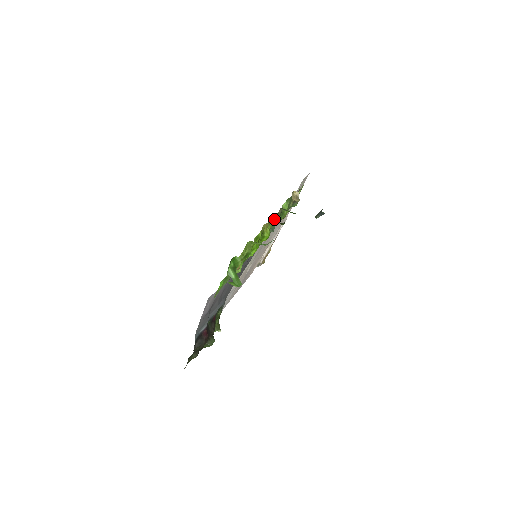
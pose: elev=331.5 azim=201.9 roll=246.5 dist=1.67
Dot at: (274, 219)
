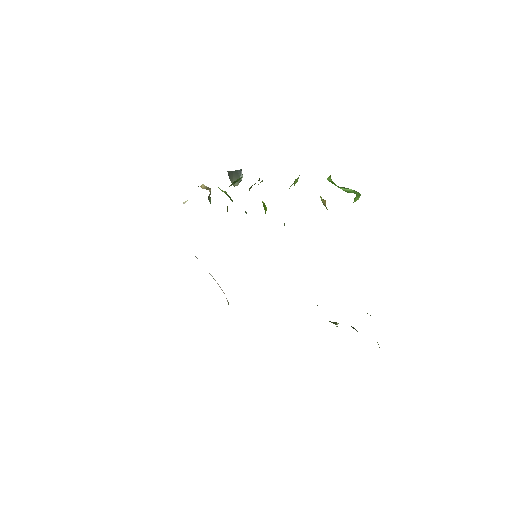
Dot at: occluded
